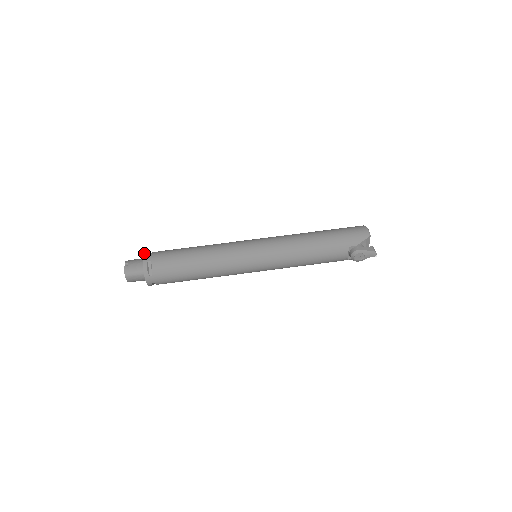
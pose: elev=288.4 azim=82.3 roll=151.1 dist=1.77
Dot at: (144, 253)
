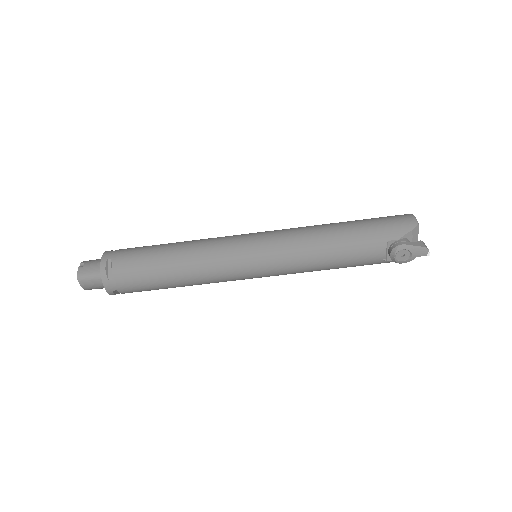
Dot at: occluded
